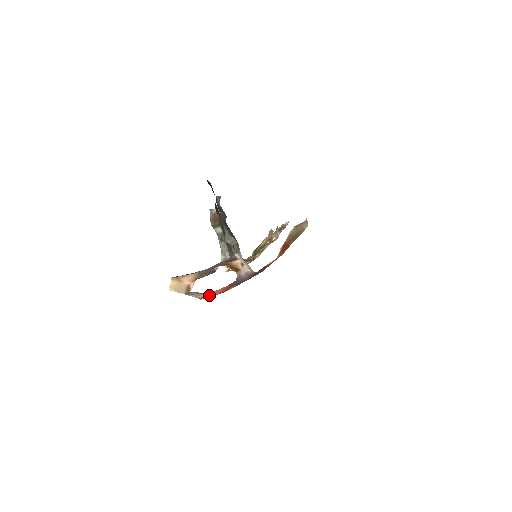
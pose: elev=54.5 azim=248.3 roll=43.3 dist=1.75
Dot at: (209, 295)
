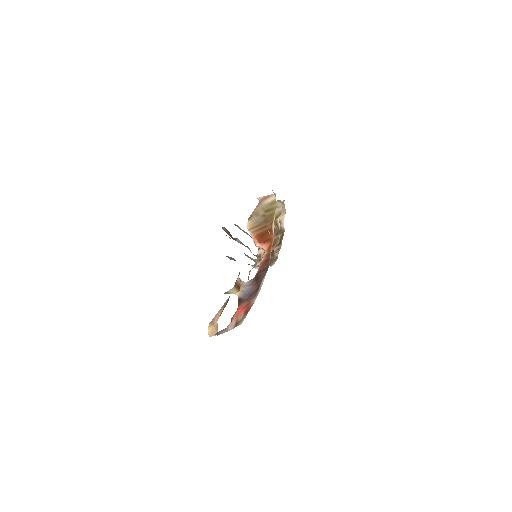
Dot at: (238, 321)
